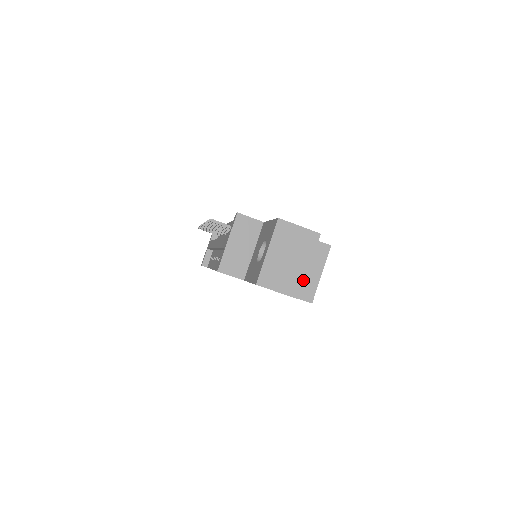
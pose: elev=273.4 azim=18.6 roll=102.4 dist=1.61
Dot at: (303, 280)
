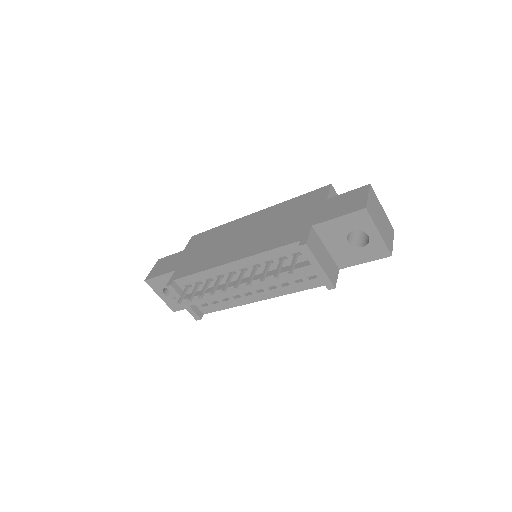
Dot at: (388, 219)
